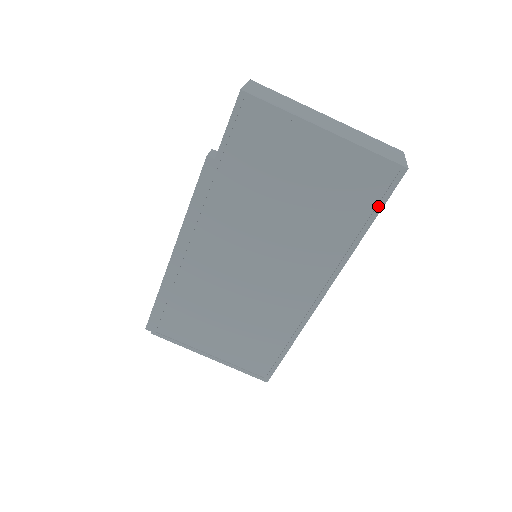
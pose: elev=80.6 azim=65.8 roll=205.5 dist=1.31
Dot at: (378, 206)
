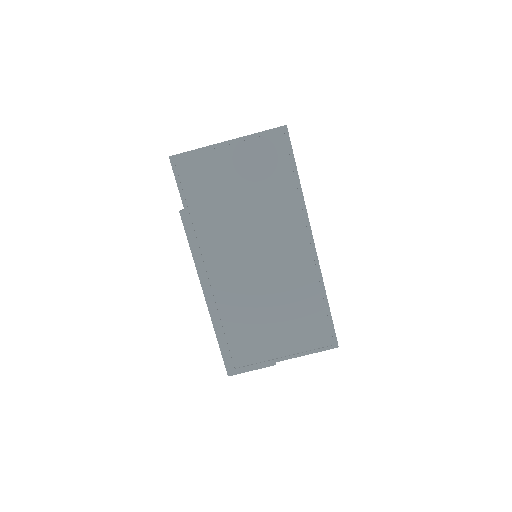
Dot at: (291, 158)
